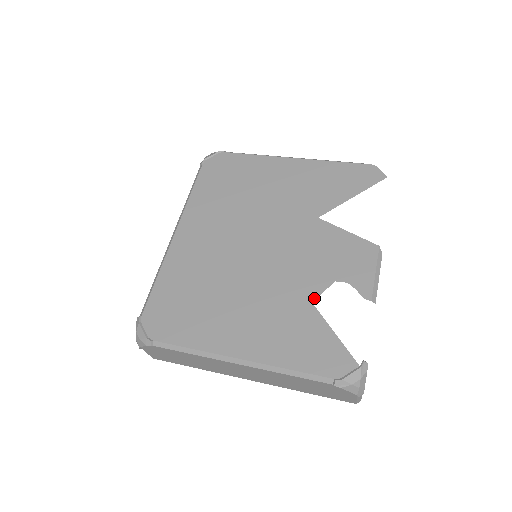
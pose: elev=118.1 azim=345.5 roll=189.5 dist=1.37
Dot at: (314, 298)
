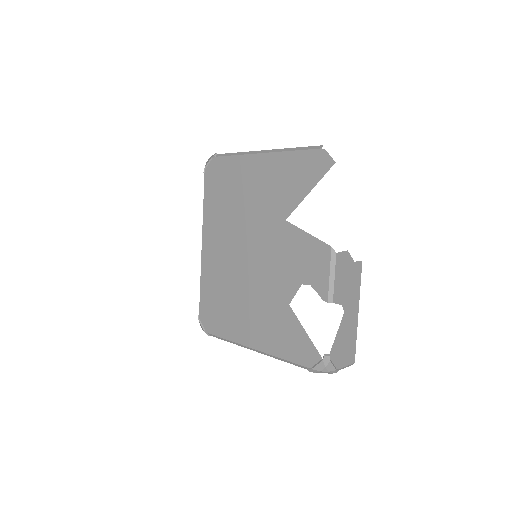
Dot at: (290, 300)
